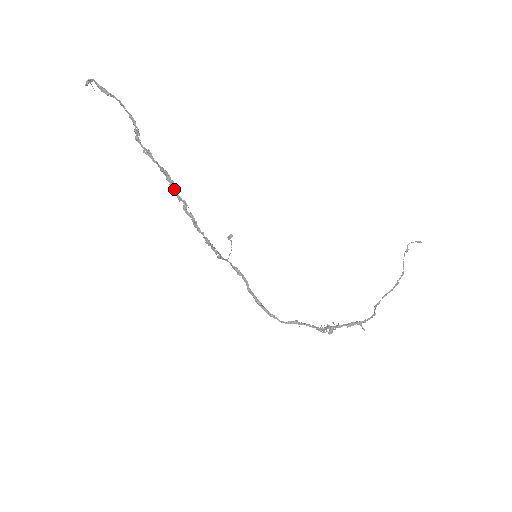
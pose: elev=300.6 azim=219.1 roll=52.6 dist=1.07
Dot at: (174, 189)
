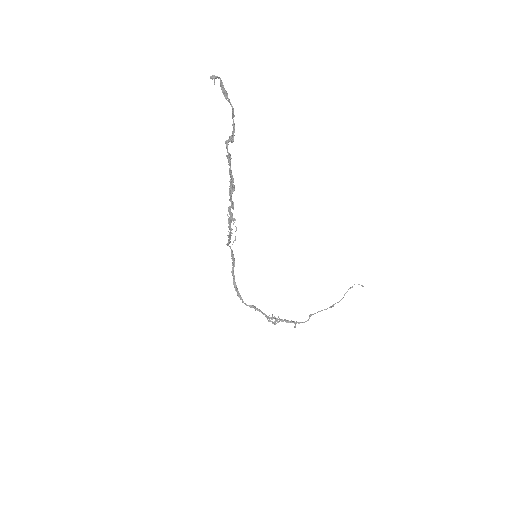
Dot at: (232, 192)
